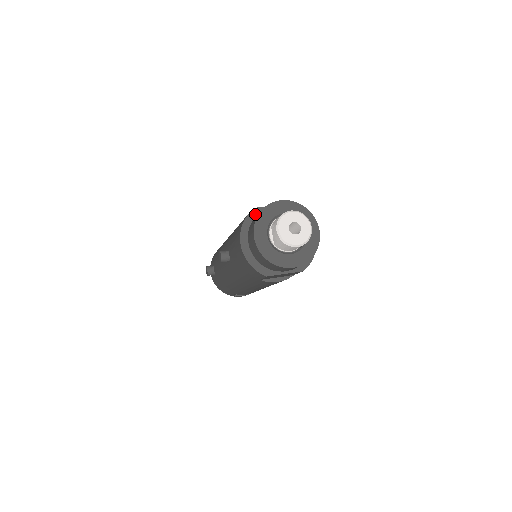
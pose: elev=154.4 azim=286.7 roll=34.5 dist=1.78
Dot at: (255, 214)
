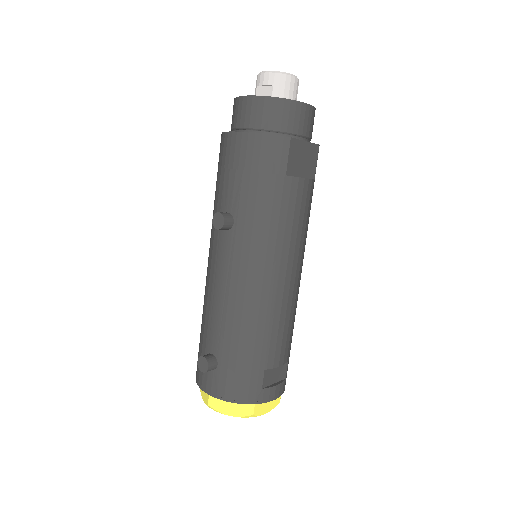
Dot at: occluded
